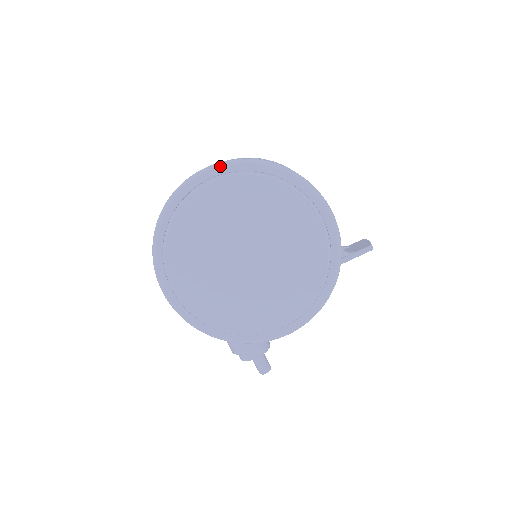
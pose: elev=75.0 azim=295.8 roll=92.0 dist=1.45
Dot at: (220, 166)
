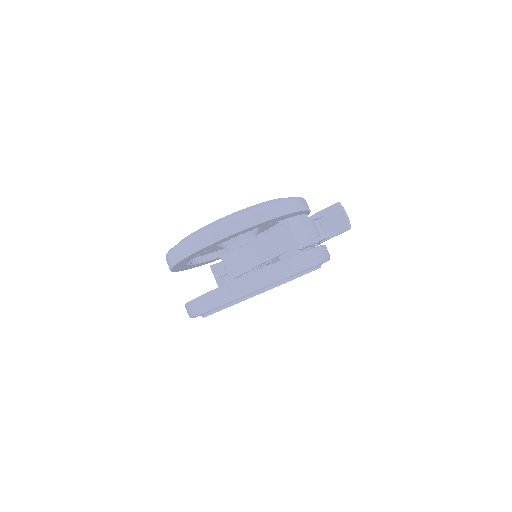
Dot at: occluded
